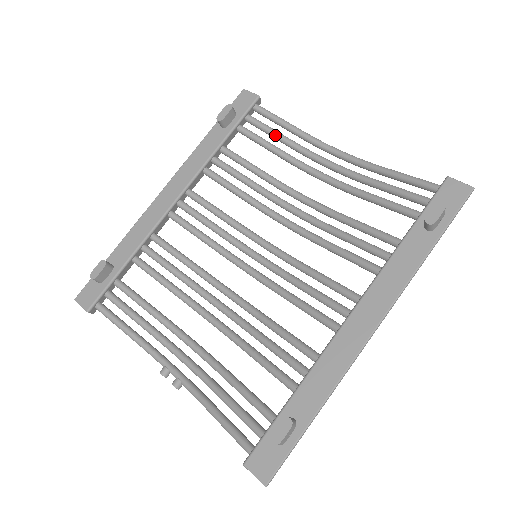
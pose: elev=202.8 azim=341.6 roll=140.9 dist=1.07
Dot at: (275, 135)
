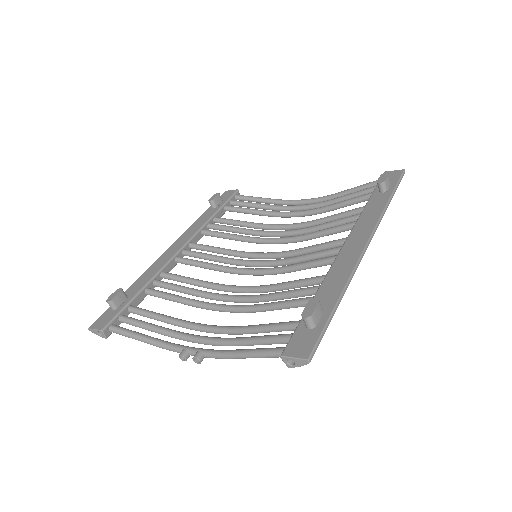
Dot at: (254, 204)
